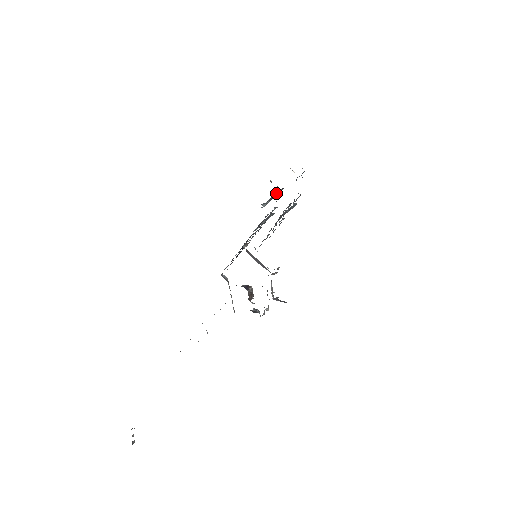
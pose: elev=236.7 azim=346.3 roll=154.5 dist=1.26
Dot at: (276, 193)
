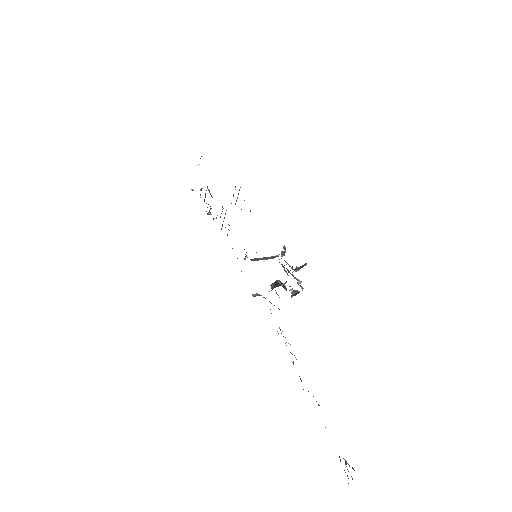
Dot at: occluded
